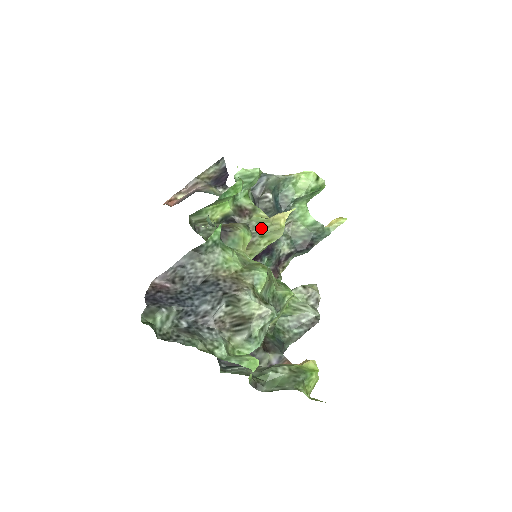
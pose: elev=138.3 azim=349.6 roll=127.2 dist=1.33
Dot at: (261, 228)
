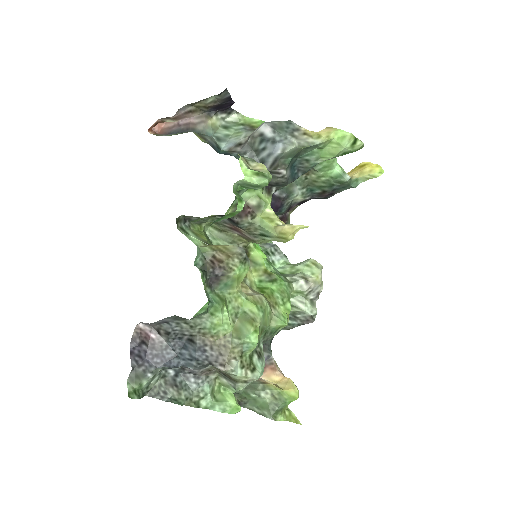
Dot at: (264, 234)
